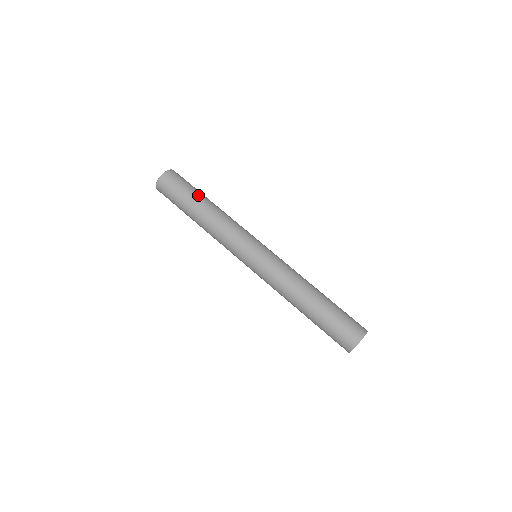
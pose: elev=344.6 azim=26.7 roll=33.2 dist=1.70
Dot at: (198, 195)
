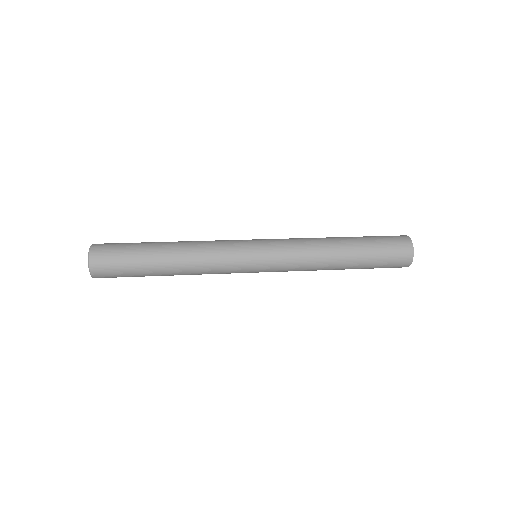
Dot at: (148, 244)
